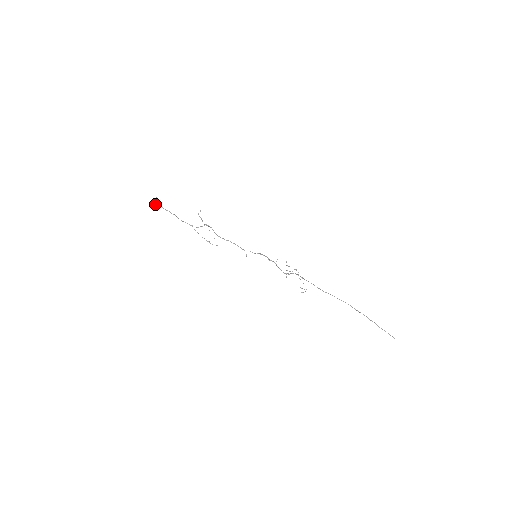
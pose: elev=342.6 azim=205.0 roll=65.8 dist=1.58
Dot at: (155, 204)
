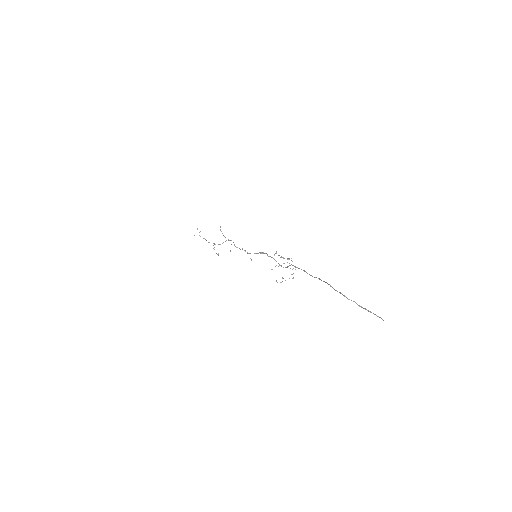
Dot at: occluded
